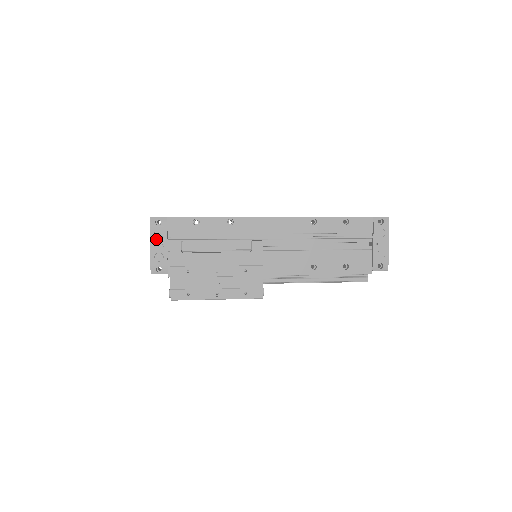
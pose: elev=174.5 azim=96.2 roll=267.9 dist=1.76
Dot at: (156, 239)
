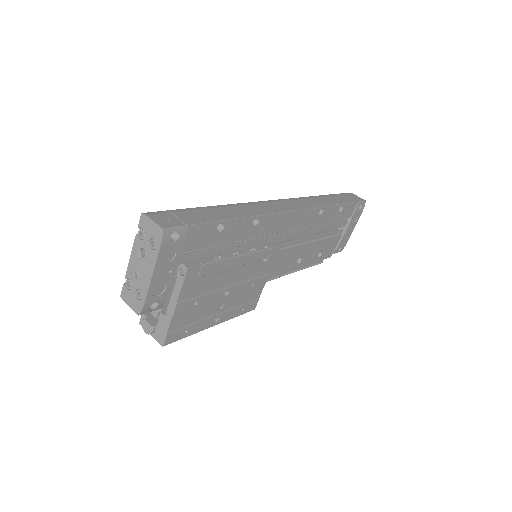
Dot at: (164, 264)
